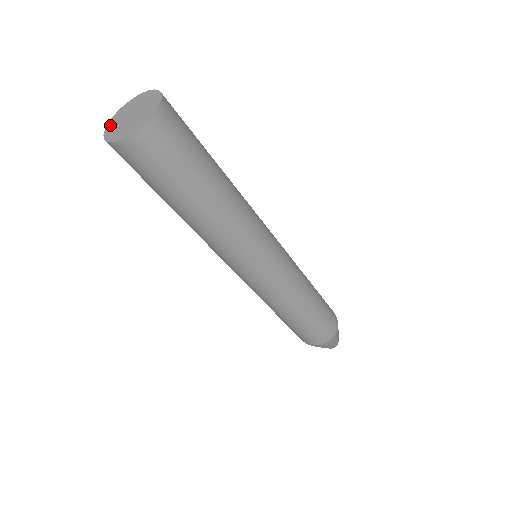
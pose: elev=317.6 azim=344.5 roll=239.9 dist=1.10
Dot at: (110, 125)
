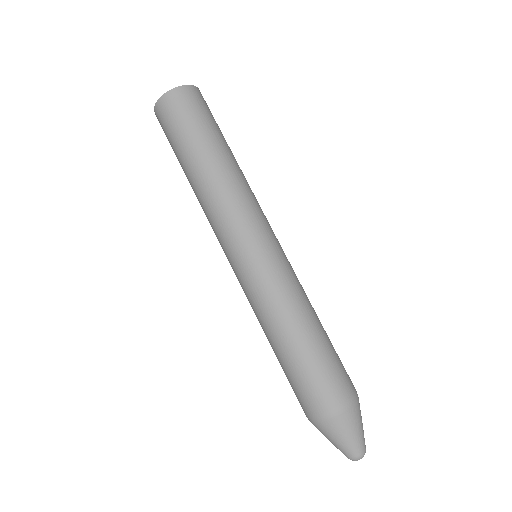
Dot at: occluded
